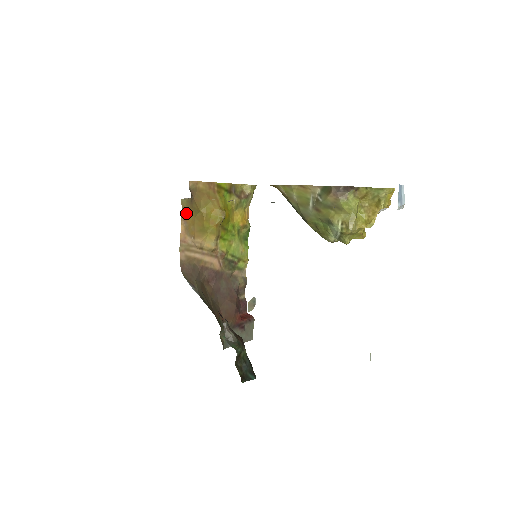
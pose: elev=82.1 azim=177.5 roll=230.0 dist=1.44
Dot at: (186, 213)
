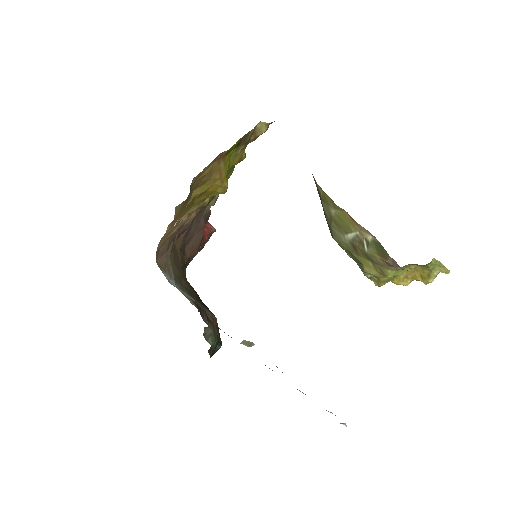
Dot at: (177, 214)
